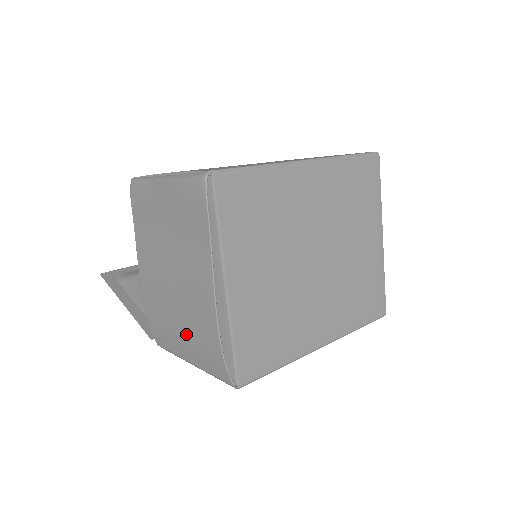
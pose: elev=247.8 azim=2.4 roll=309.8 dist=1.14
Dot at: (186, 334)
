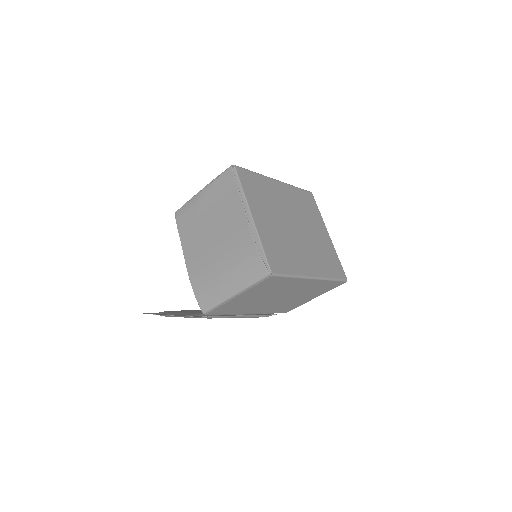
Dot at: (229, 267)
